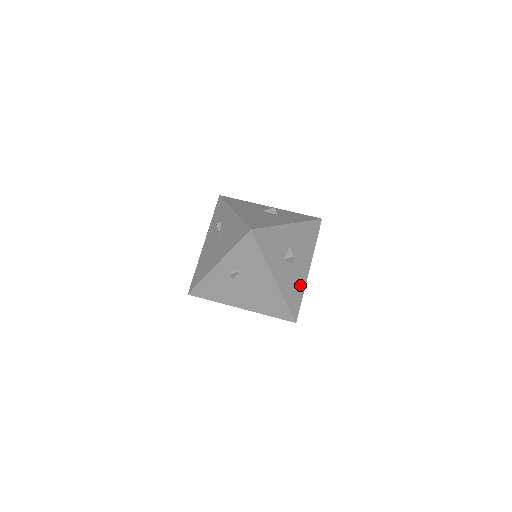
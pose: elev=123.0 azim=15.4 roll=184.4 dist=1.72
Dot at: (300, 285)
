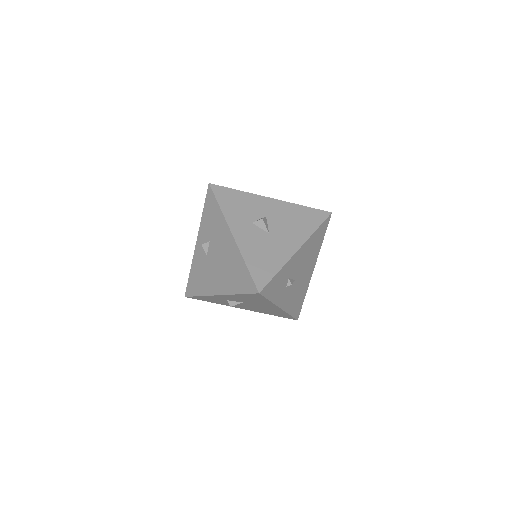
Dot at: (277, 258)
